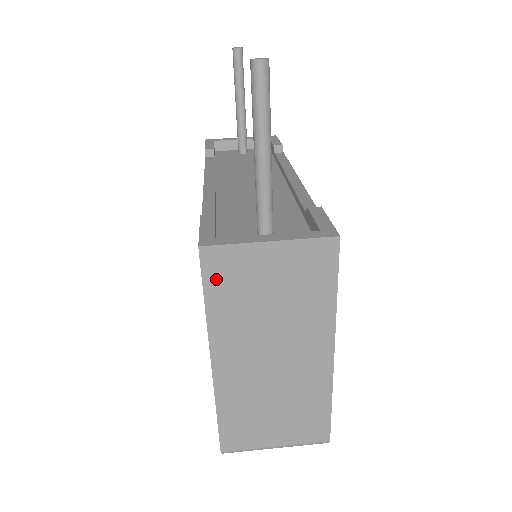
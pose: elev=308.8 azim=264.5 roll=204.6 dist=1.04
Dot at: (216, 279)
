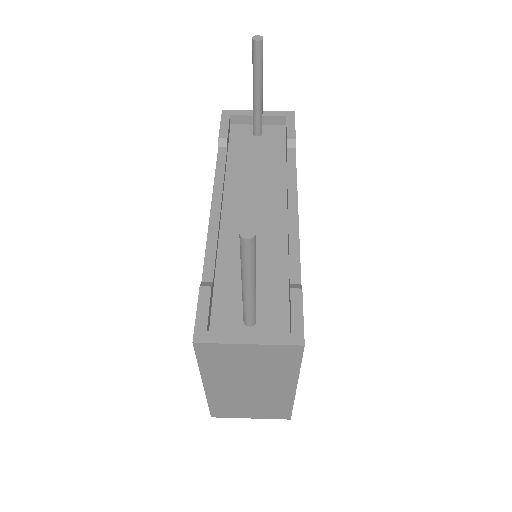
Dot at: (207, 356)
